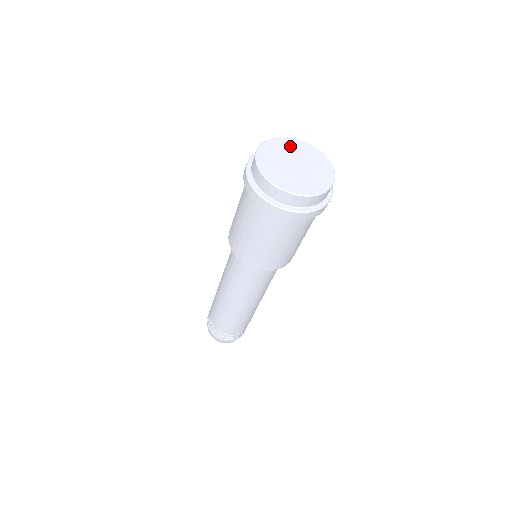
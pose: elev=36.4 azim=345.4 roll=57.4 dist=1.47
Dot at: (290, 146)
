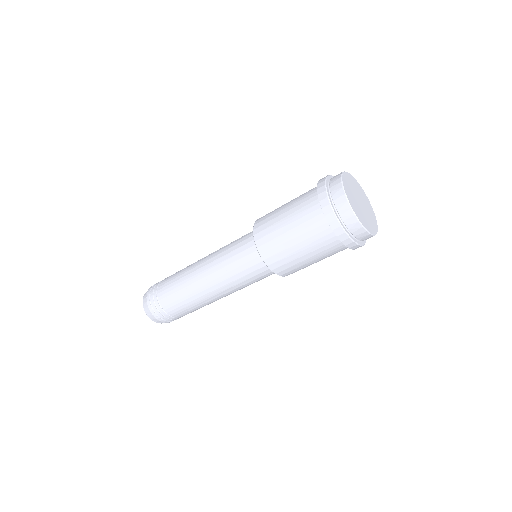
Dot at: (356, 186)
